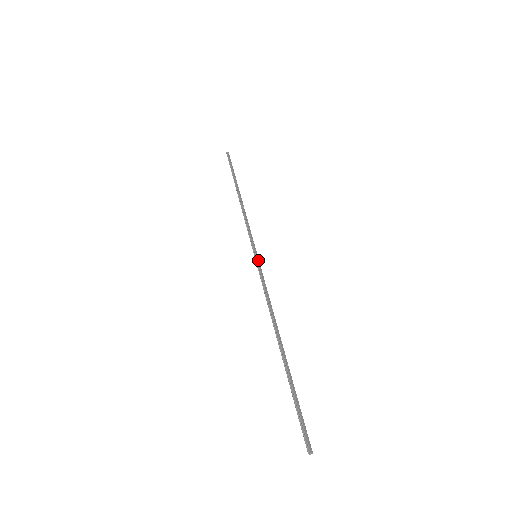
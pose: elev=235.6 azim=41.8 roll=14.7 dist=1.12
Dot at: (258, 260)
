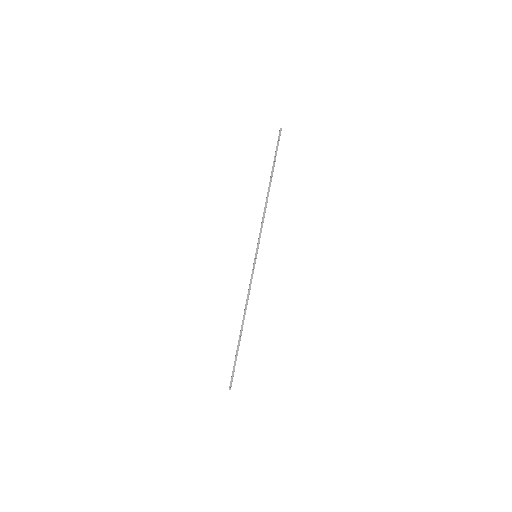
Dot at: (255, 260)
